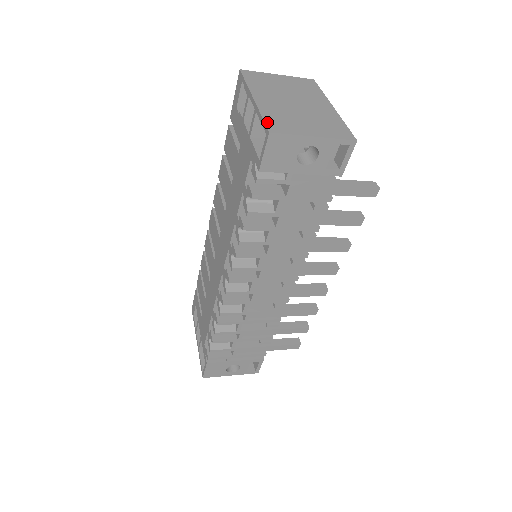
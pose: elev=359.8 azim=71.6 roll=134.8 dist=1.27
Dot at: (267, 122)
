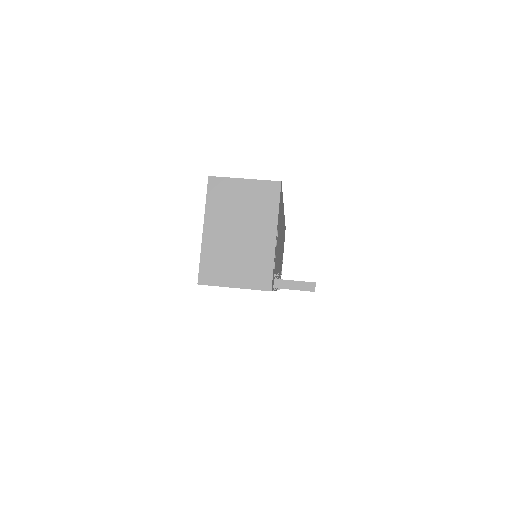
Dot at: (201, 269)
